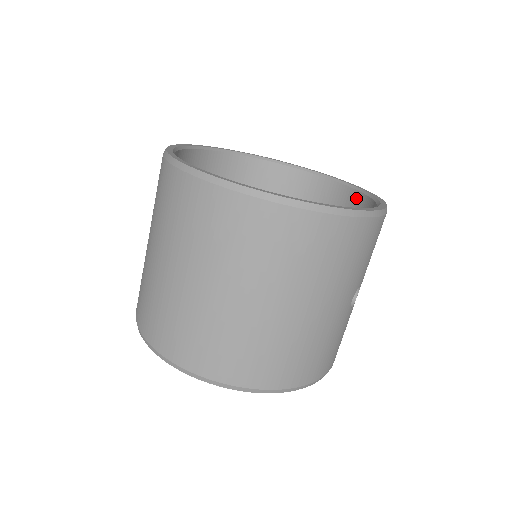
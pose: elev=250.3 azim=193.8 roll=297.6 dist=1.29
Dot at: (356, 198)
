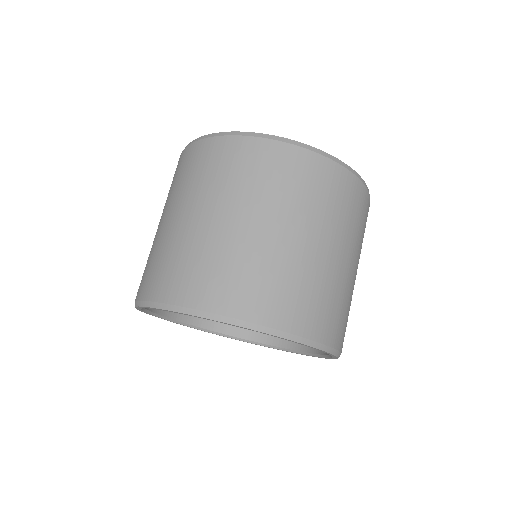
Dot at: occluded
